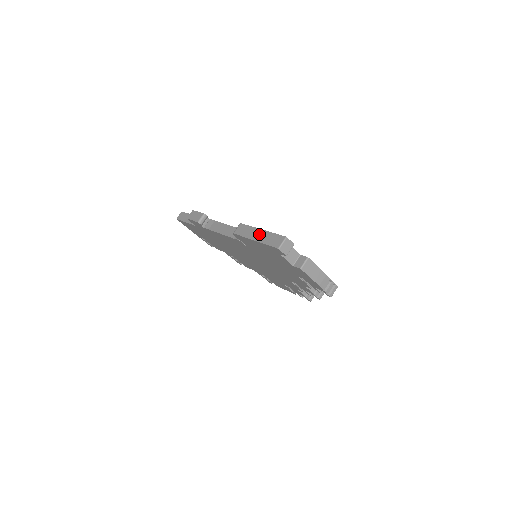
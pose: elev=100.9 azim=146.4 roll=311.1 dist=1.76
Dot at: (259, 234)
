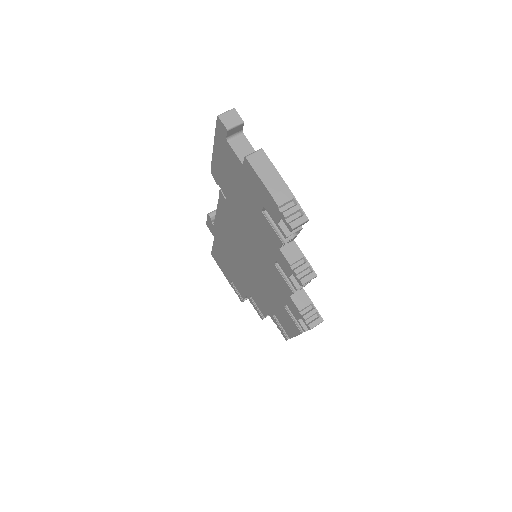
Dot at: occluded
